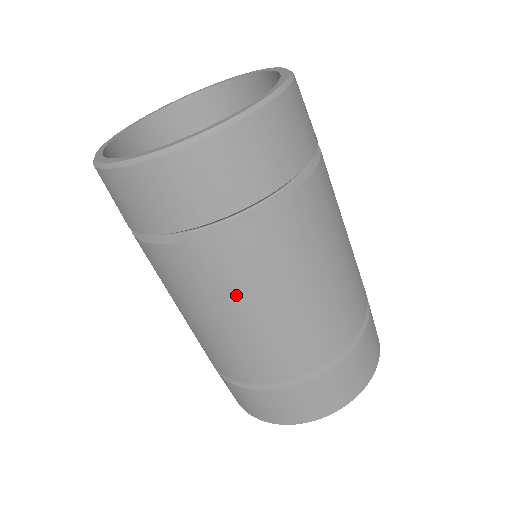
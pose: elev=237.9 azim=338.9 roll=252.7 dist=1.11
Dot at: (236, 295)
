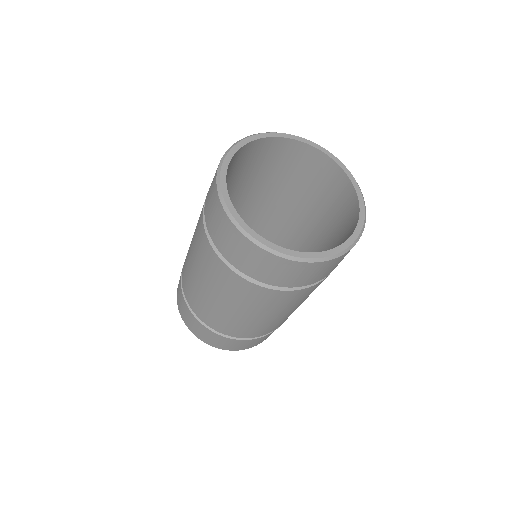
Dot at: (302, 301)
